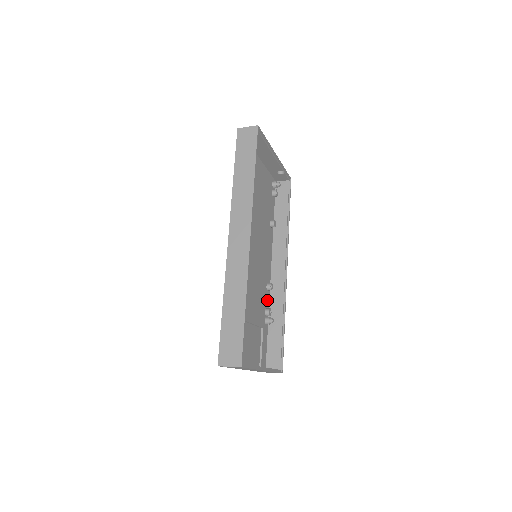
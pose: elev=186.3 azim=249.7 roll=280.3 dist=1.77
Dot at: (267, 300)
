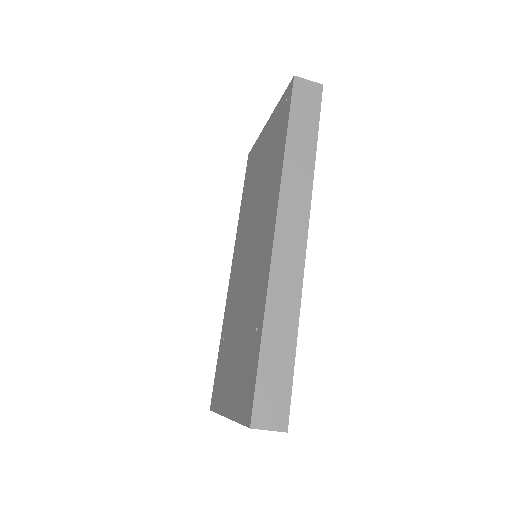
Dot at: occluded
